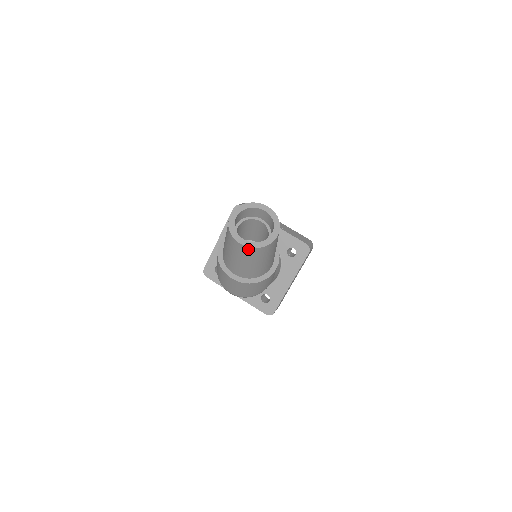
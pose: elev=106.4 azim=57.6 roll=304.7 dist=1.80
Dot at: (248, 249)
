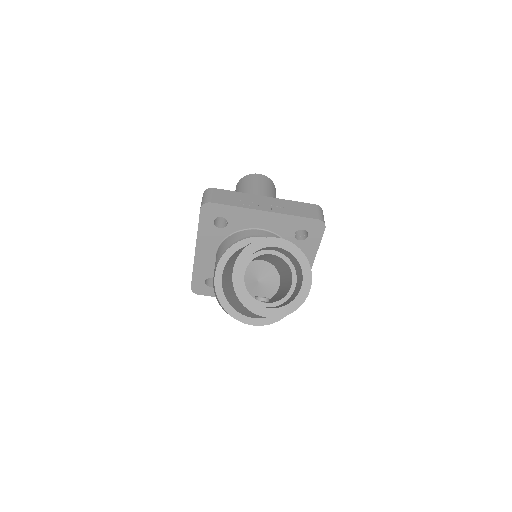
Dot at: occluded
